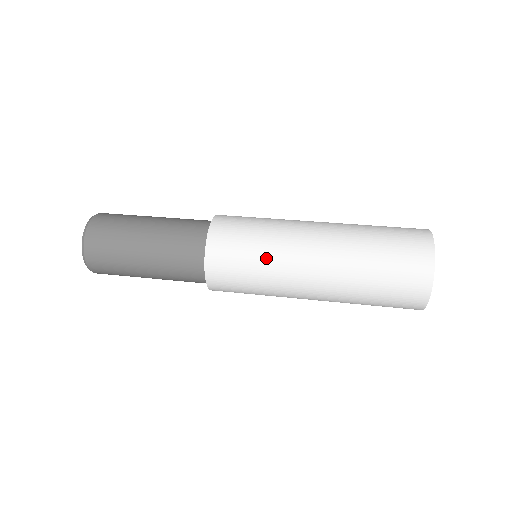
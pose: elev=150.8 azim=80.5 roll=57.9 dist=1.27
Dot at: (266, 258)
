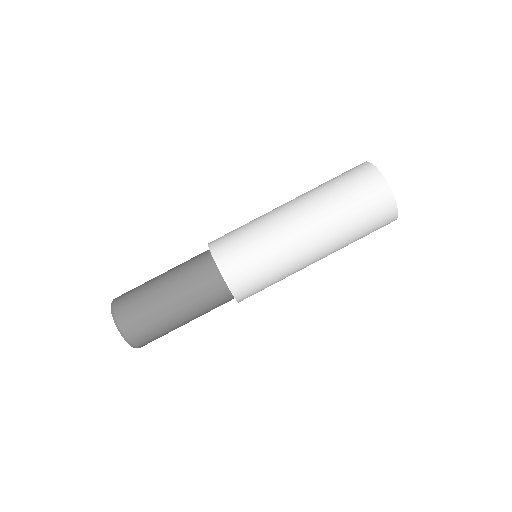
Dot at: (282, 276)
